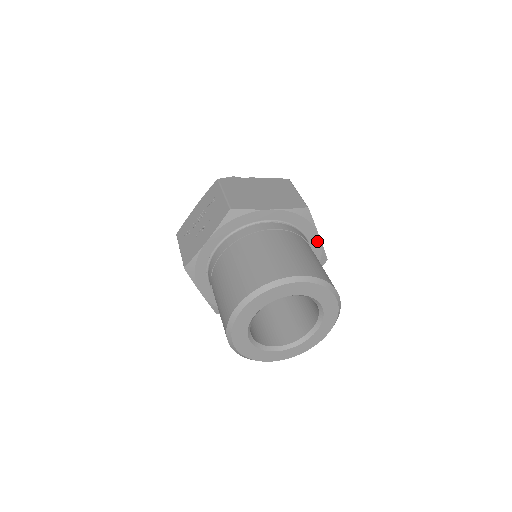
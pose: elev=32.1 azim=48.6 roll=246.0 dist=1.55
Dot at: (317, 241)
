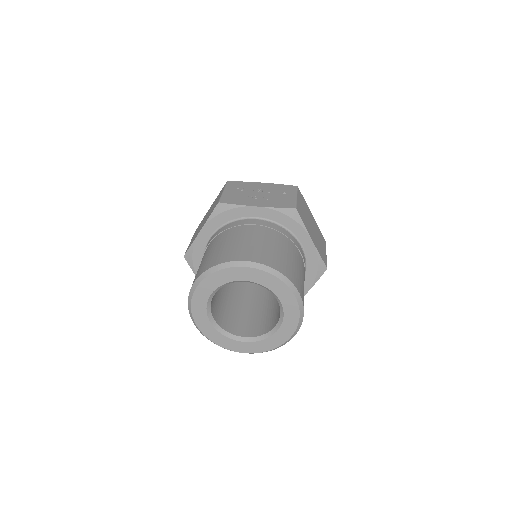
Dot at: occluded
